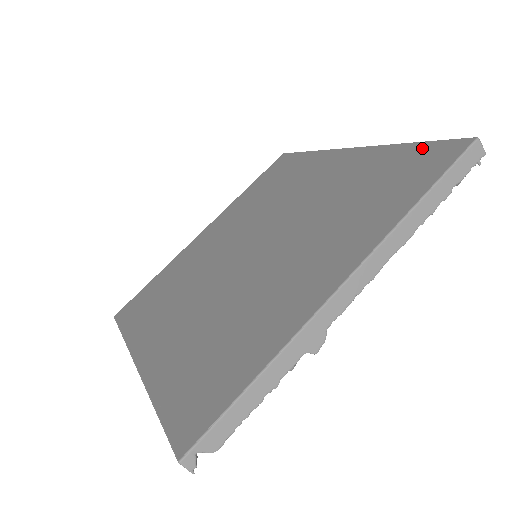
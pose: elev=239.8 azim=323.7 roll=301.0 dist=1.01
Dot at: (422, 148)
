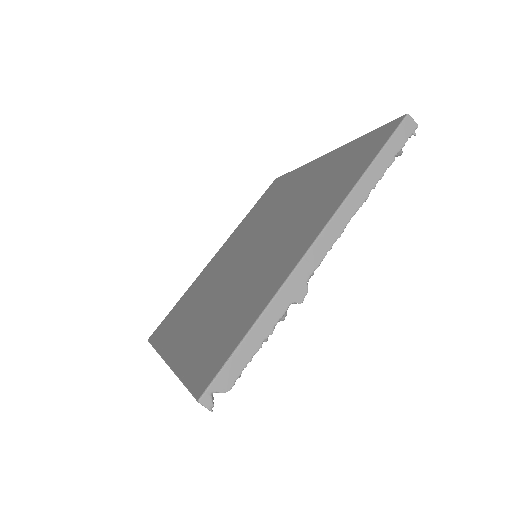
Dot at: (371, 135)
